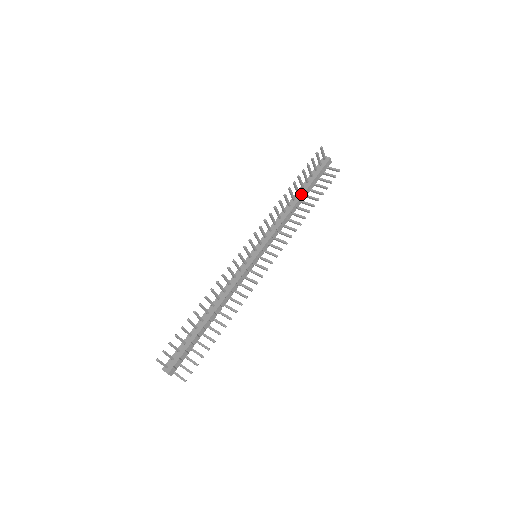
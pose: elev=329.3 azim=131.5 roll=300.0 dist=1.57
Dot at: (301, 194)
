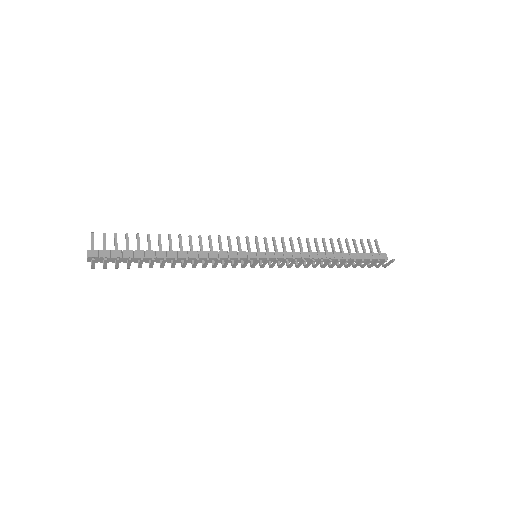
Dot at: (337, 253)
